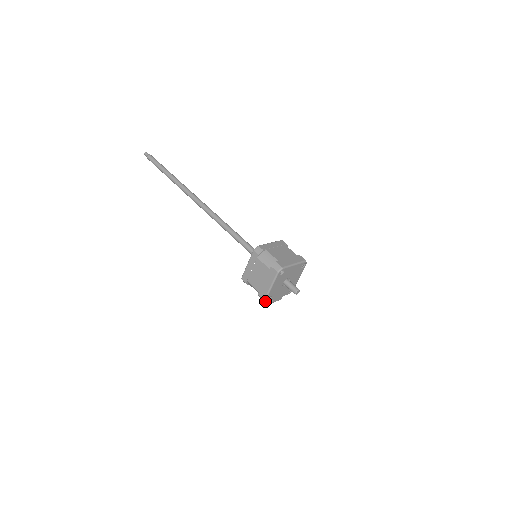
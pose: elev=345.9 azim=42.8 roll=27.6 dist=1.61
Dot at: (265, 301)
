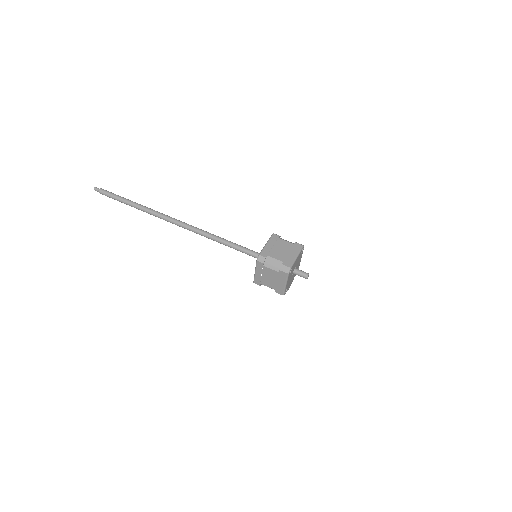
Dot at: occluded
